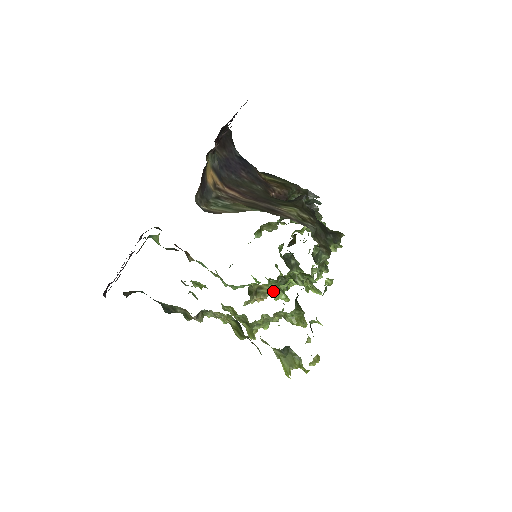
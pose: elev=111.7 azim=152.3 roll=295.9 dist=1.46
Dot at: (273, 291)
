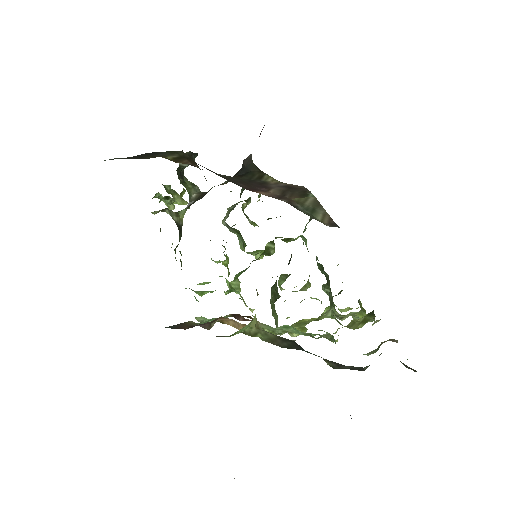
Dot at: (235, 286)
